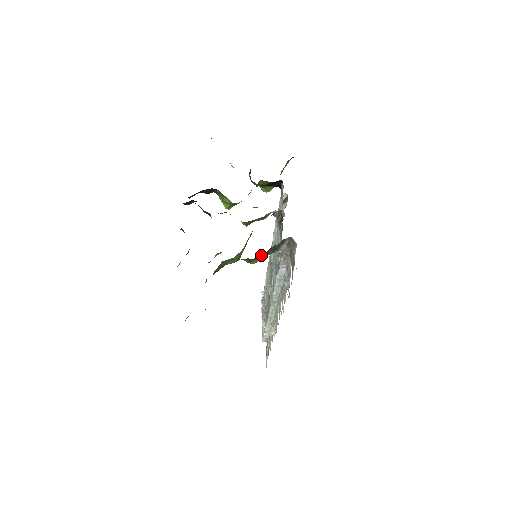
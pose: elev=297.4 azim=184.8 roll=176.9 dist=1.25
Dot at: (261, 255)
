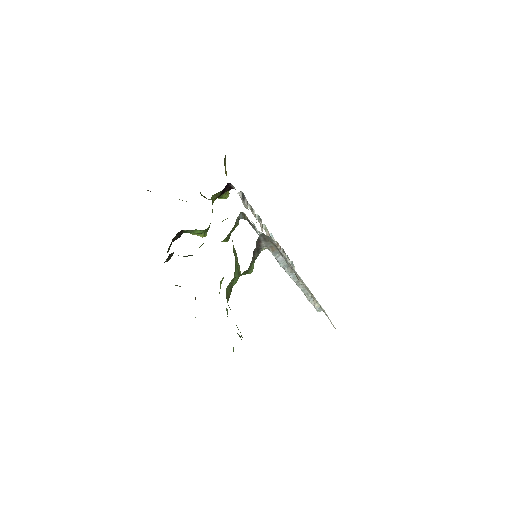
Dot at: (250, 264)
